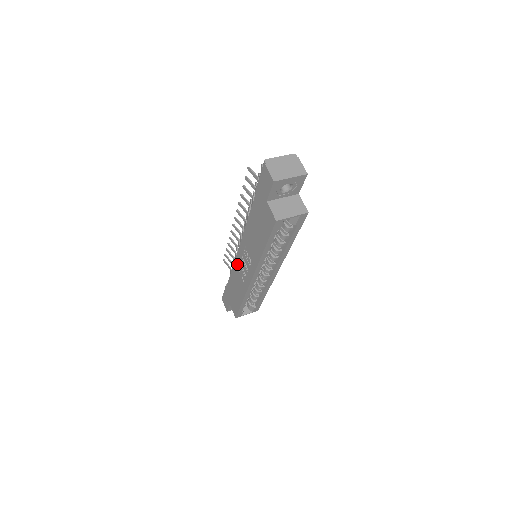
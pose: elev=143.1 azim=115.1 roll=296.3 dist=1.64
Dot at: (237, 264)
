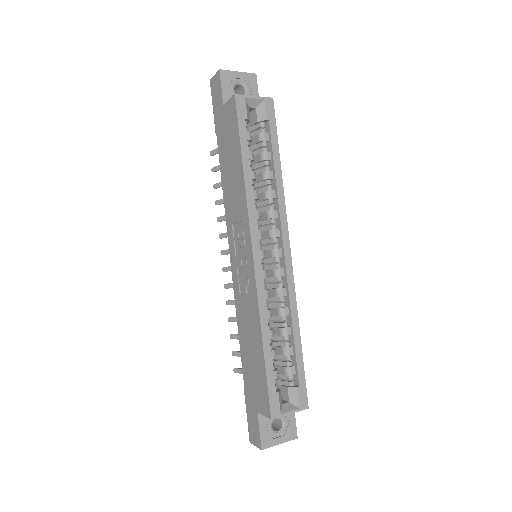
Dot at: (237, 288)
